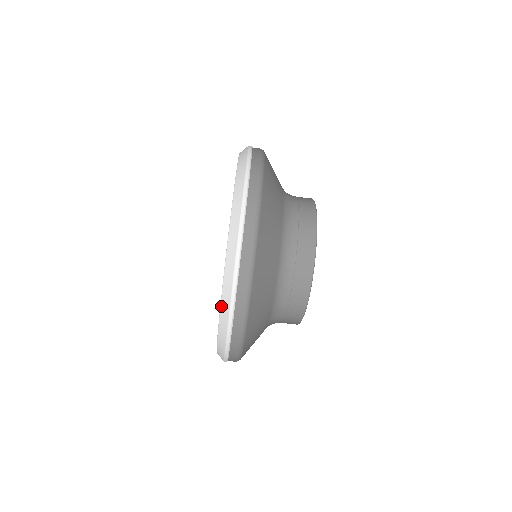
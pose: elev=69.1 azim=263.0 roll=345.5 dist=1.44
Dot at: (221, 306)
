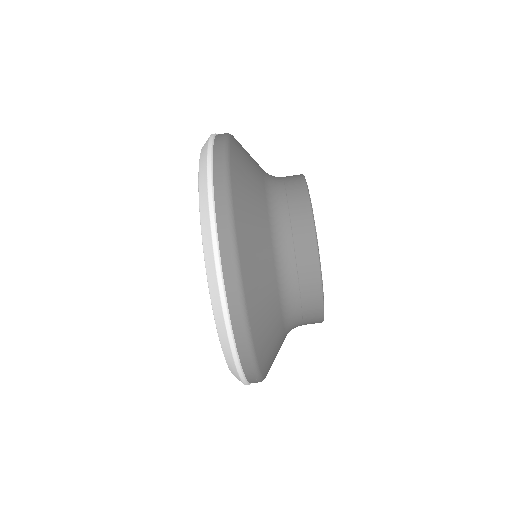
Dot at: (208, 280)
